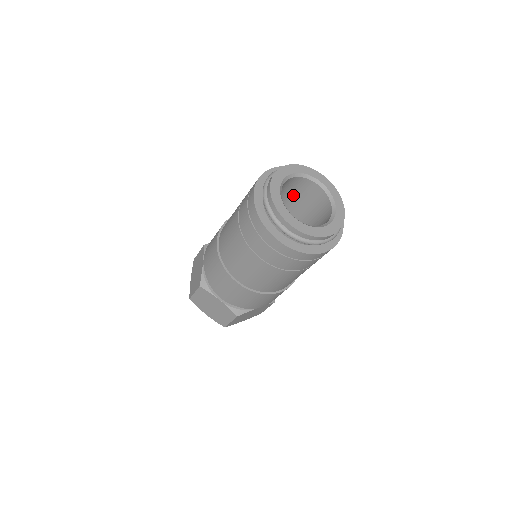
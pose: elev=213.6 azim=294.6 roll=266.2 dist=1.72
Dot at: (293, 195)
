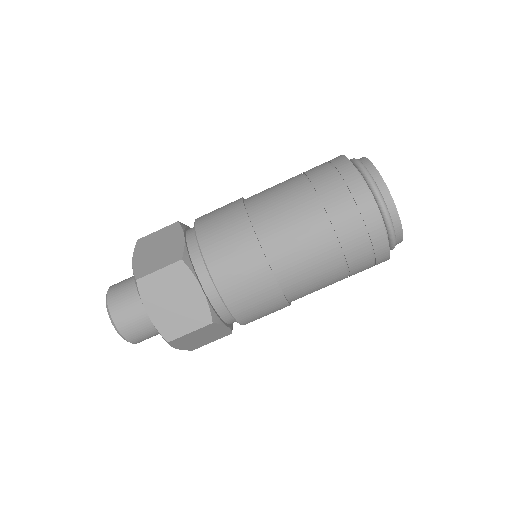
Dot at: occluded
